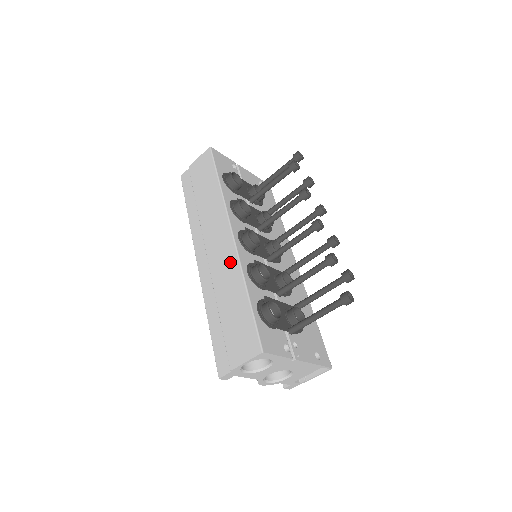
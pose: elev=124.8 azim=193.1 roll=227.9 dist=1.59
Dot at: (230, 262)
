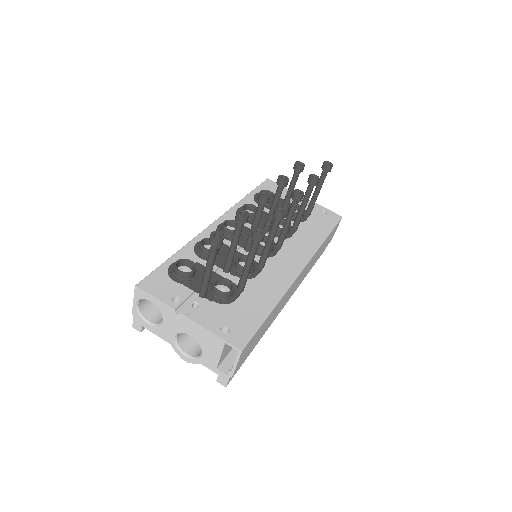
Dot at: occluded
